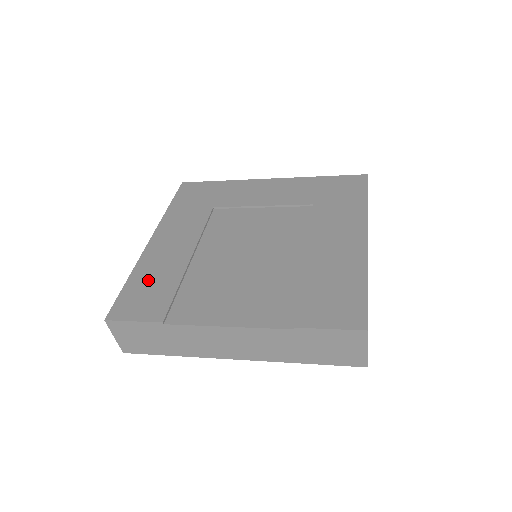
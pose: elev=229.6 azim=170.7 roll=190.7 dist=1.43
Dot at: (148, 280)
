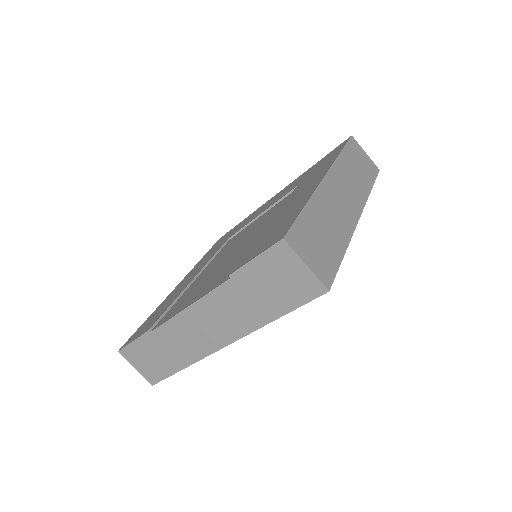
Dot at: (158, 310)
